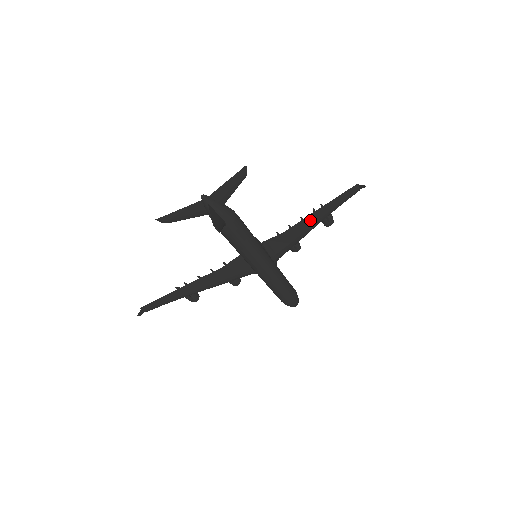
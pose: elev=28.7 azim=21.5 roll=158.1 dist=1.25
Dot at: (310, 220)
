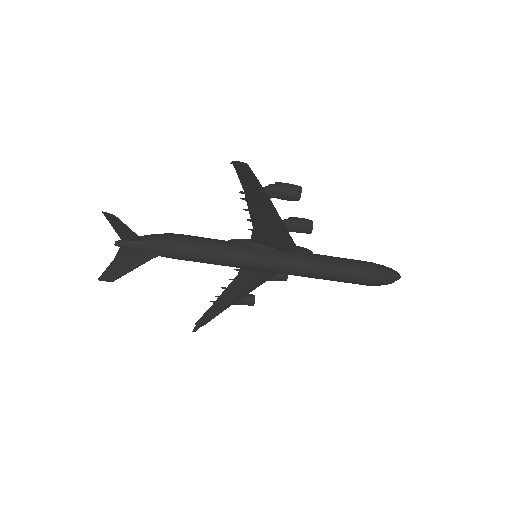
Dot at: (257, 208)
